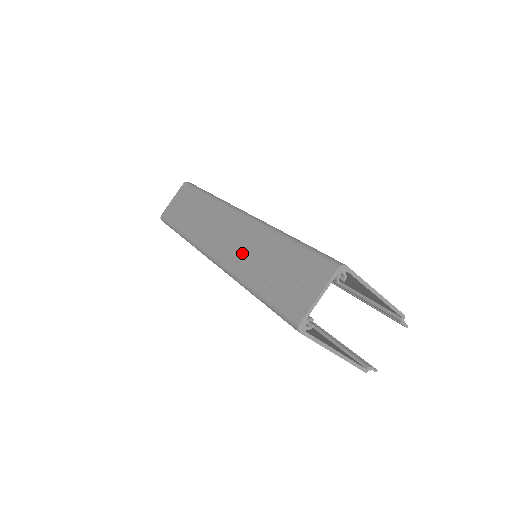
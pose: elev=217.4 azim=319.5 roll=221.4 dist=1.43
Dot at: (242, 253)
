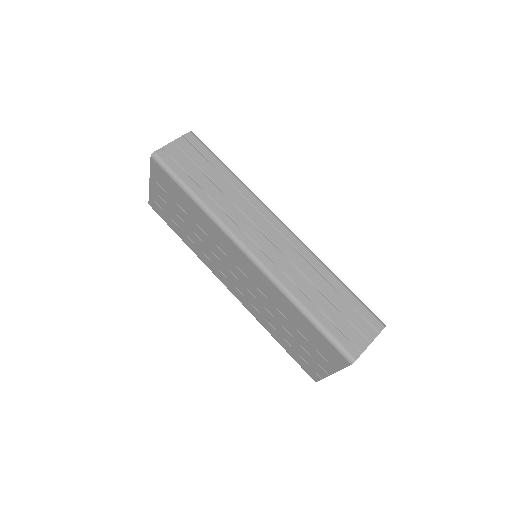
Dot at: (291, 269)
